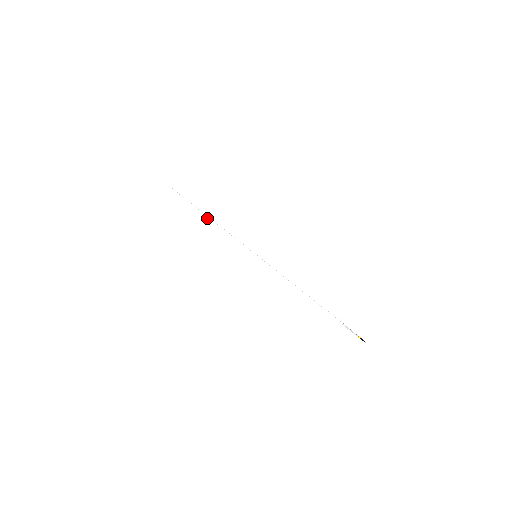
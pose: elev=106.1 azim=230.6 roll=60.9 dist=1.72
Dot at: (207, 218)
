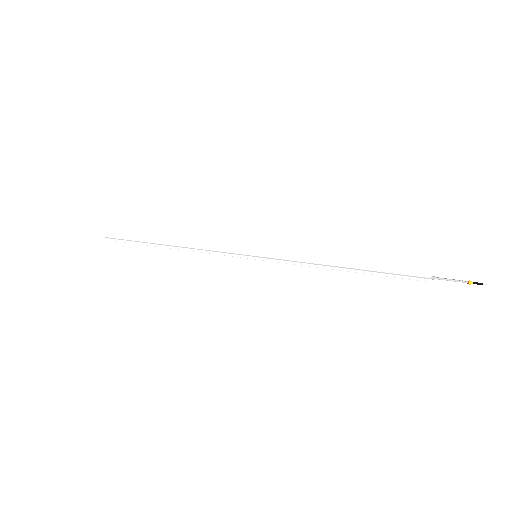
Dot at: (171, 245)
